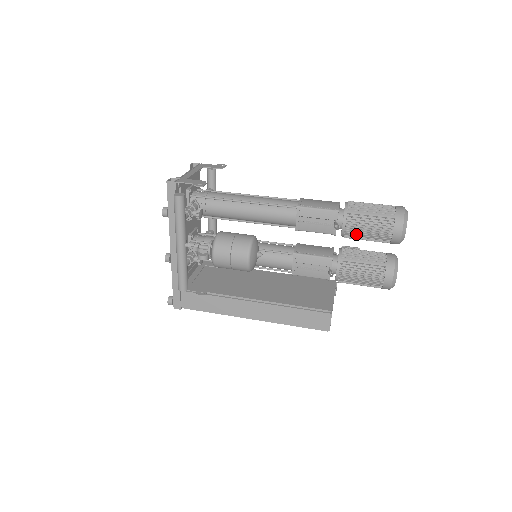
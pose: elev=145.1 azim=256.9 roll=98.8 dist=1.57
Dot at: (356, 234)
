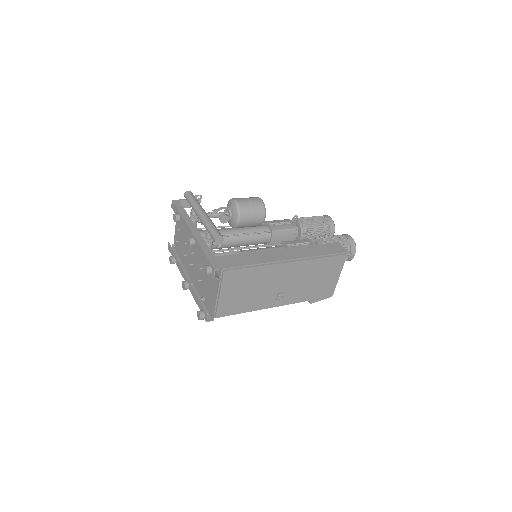
Dot at: (308, 224)
